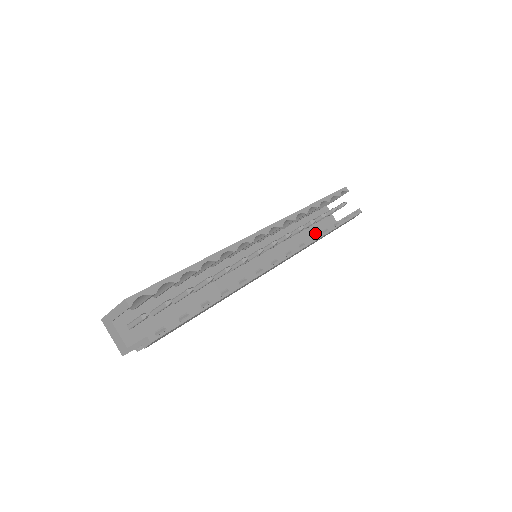
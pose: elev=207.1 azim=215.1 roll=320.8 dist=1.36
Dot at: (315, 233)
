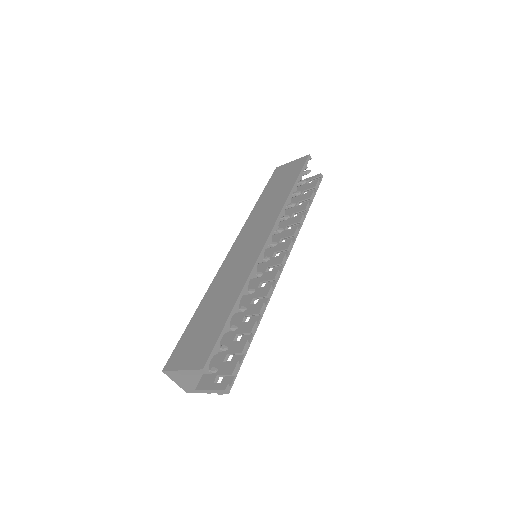
Dot at: occluded
